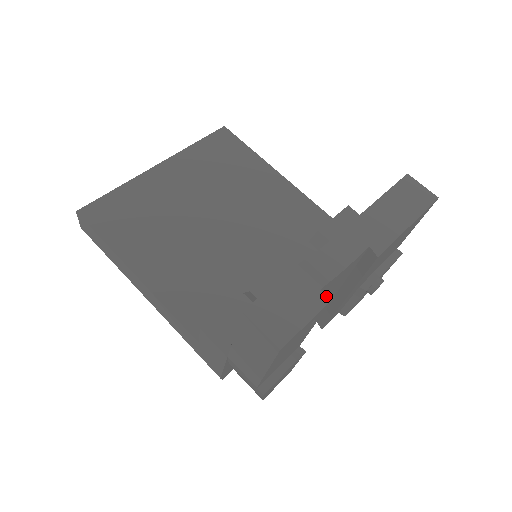
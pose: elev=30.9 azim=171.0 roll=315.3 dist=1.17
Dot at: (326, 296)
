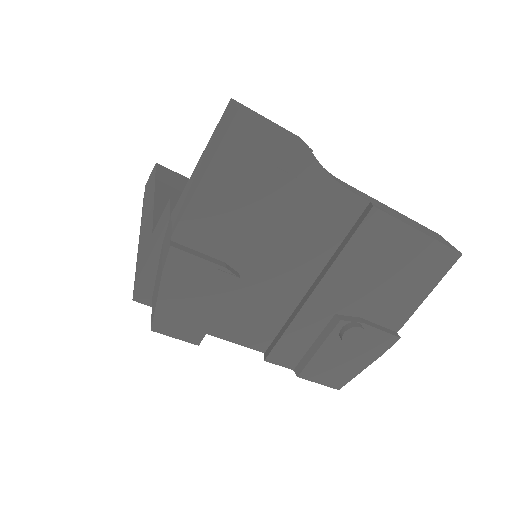
Dot at: (307, 146)
